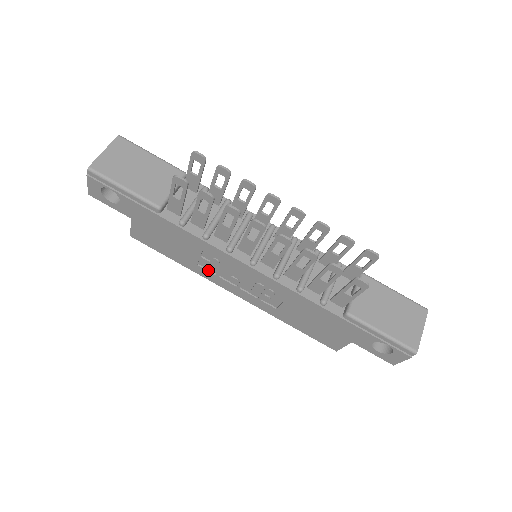
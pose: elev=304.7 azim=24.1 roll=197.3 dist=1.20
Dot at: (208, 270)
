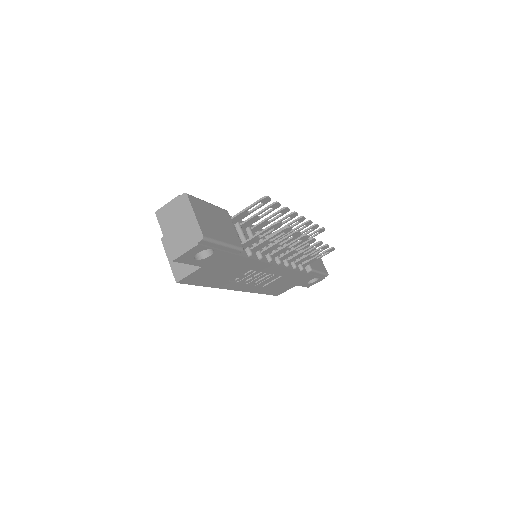
Dot at: (233, 281)
